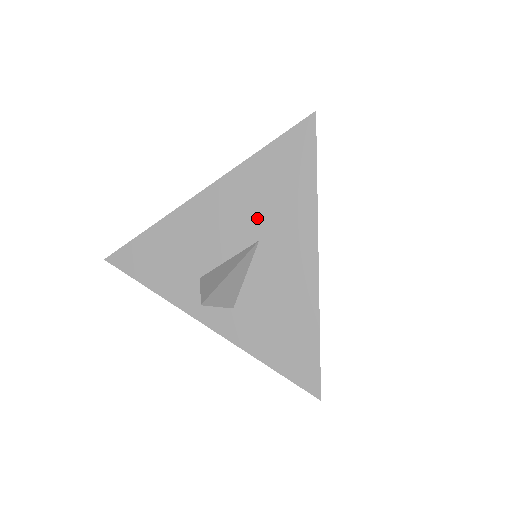
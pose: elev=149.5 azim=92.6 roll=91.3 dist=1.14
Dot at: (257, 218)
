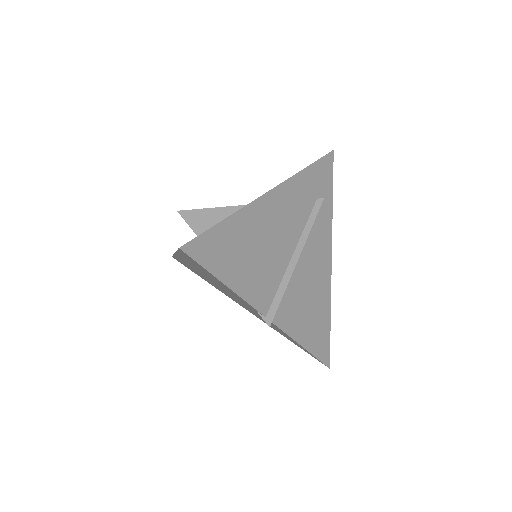
Dot at: occluded
